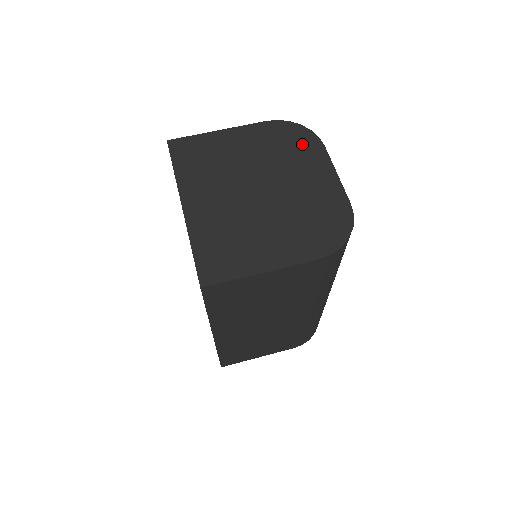
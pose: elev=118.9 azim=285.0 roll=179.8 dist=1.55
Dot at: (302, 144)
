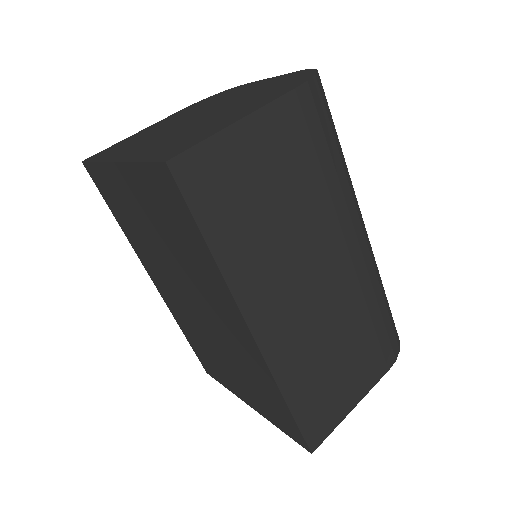
Dot at: (223, 94)
